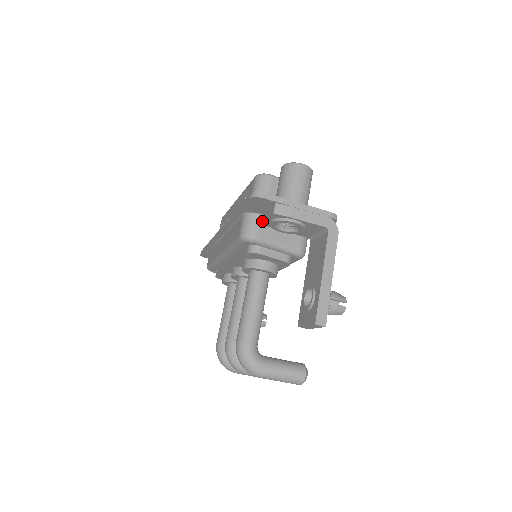
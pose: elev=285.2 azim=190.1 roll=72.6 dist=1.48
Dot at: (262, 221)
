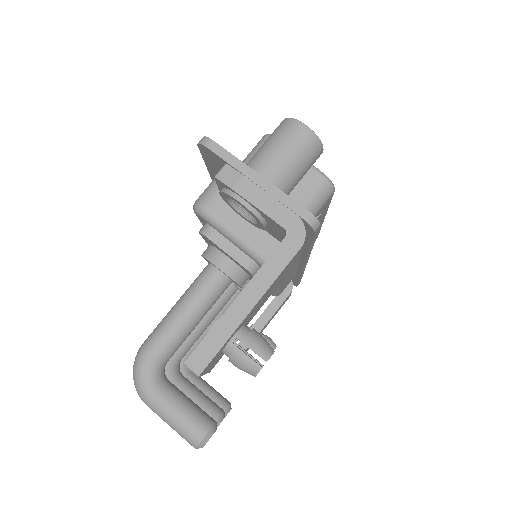
Dot at: occluded
